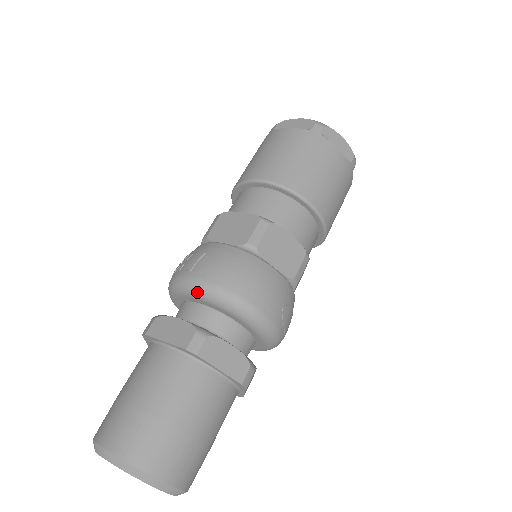
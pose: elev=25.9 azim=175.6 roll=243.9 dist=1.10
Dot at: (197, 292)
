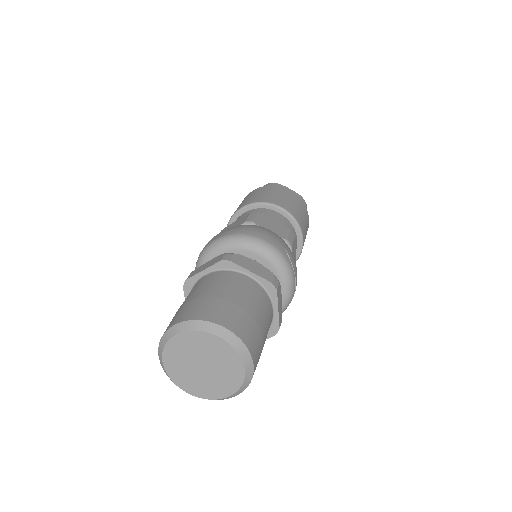
Dot at: (219, 246)
